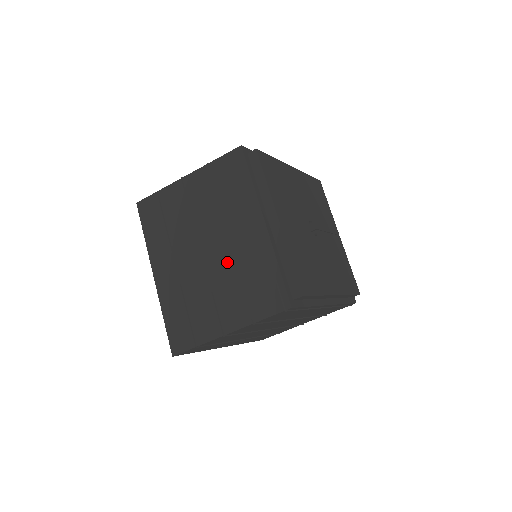
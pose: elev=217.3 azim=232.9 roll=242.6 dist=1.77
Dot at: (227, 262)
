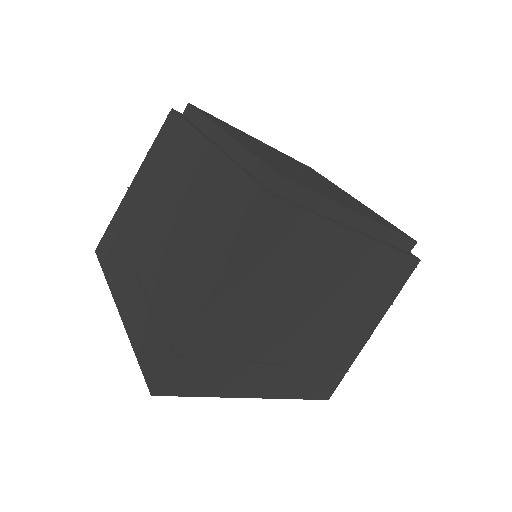
Dot at: (185, 219)
